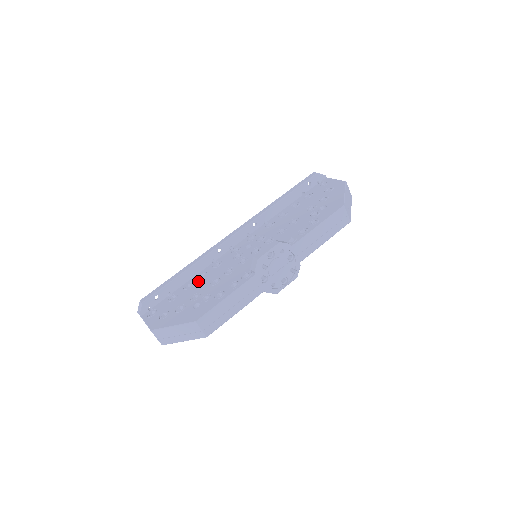
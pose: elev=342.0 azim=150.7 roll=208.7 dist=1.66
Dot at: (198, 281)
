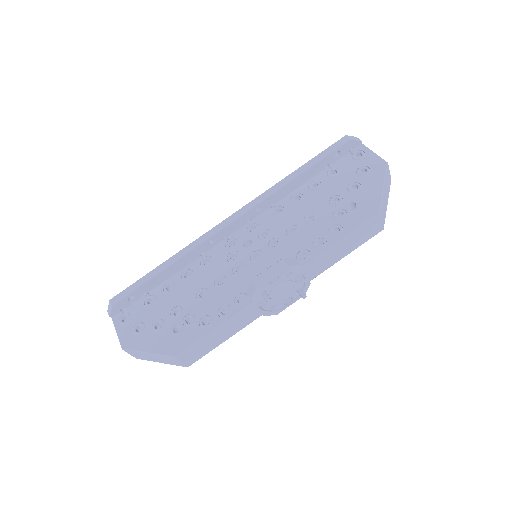
Dot at: (181, 284)
